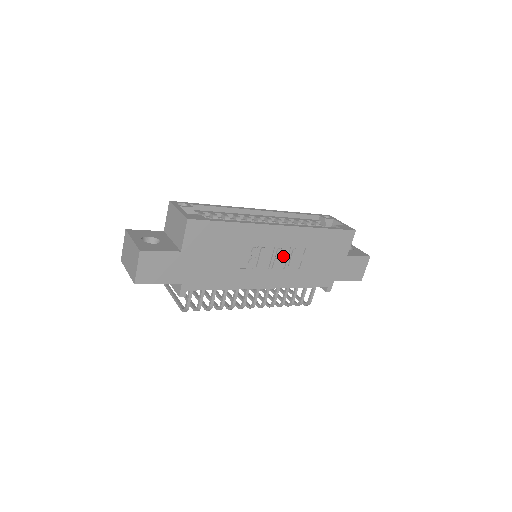
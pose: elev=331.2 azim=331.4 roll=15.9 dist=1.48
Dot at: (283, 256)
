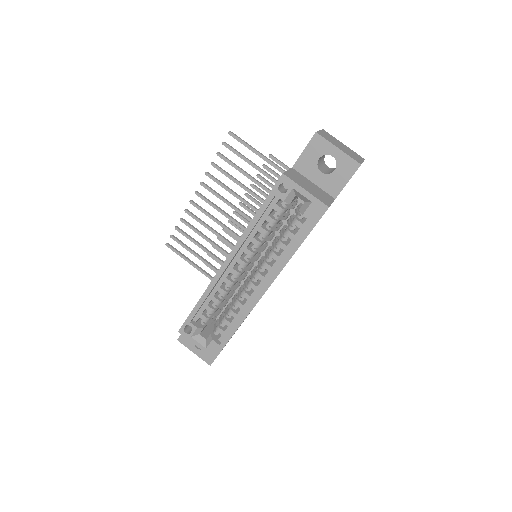
Dot at: occluded
